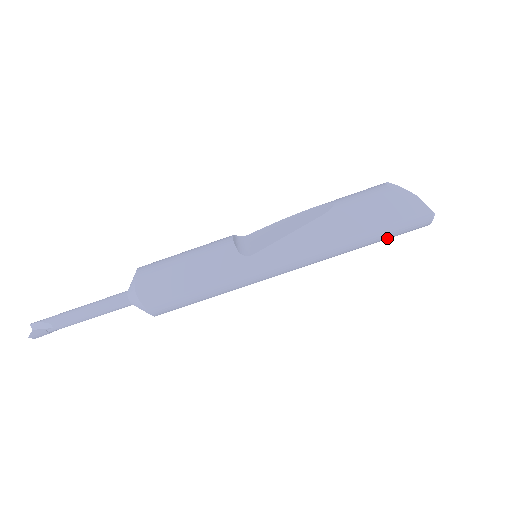
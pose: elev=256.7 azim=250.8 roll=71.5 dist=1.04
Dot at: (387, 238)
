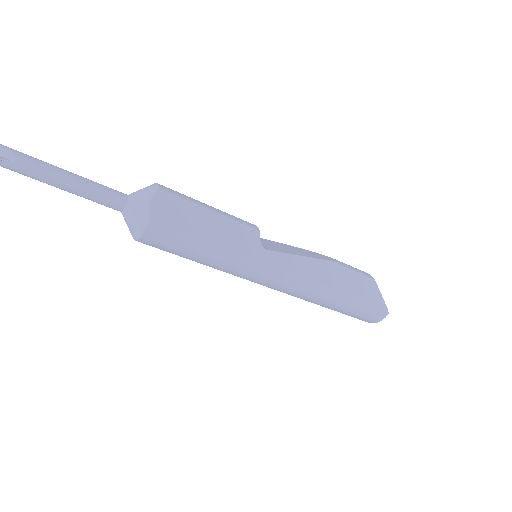
Dot at: (350, 313)
